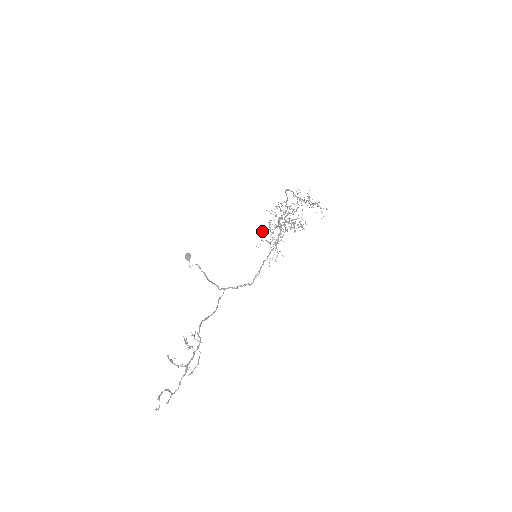
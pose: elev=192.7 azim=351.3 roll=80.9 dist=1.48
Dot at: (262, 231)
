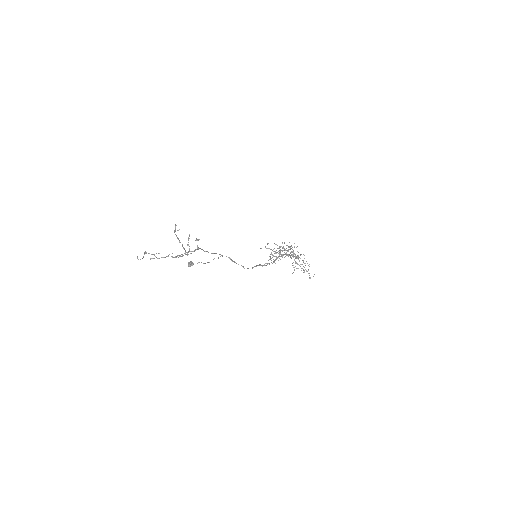
Dot at: (268, 243)
